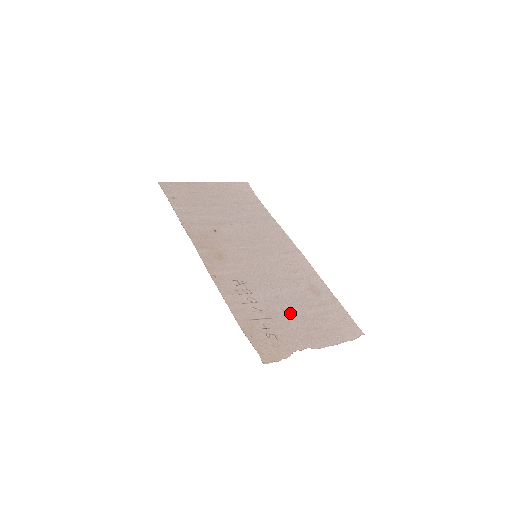
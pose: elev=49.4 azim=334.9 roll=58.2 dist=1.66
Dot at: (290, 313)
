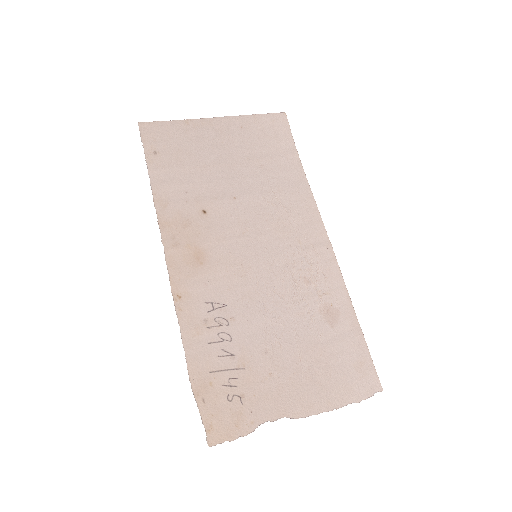
Dot at: (277, 358)
